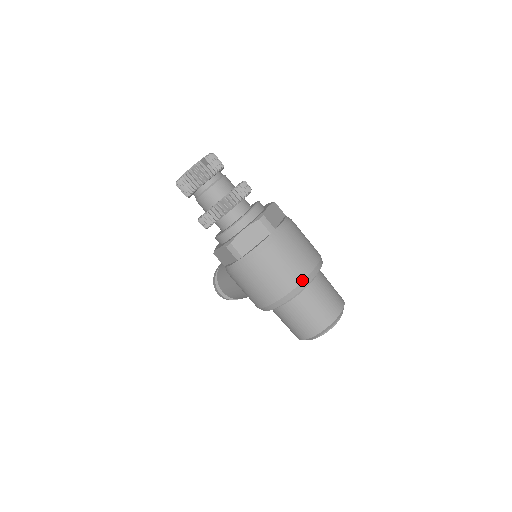
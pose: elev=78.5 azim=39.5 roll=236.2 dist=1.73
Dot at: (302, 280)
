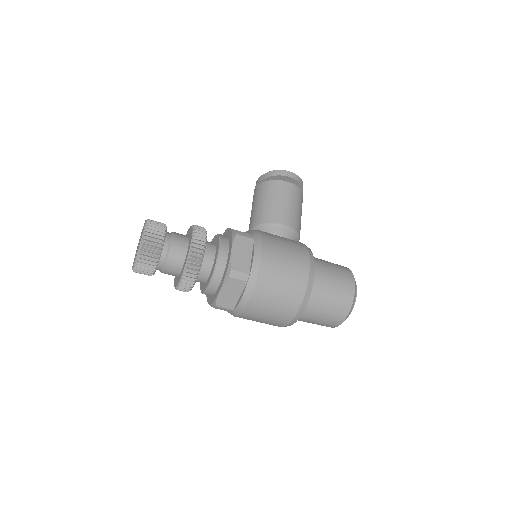
Dot at: occluded
